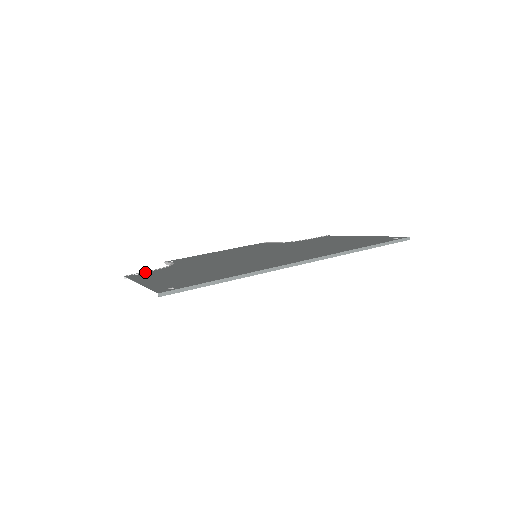
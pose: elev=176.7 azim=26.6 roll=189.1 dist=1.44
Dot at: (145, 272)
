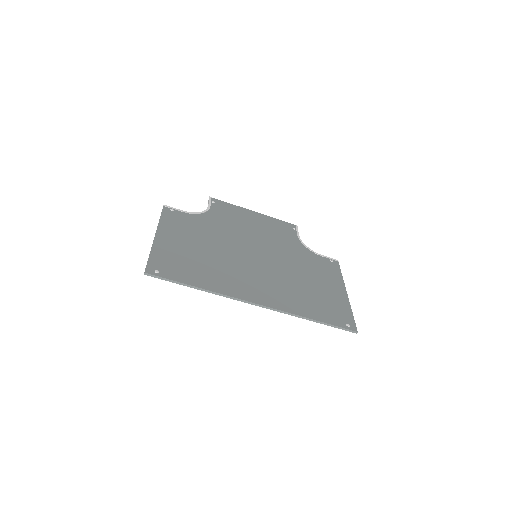
Dot at: (179, 211)
